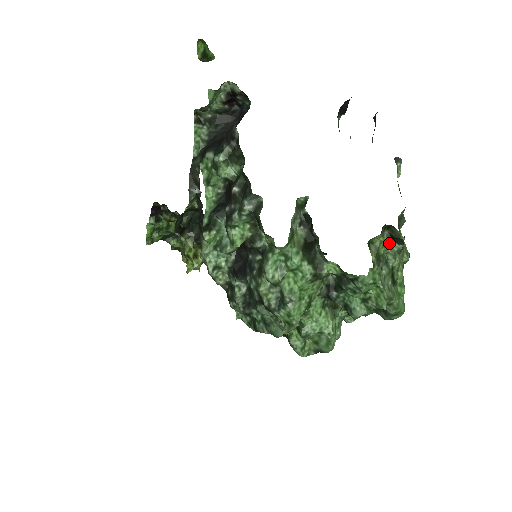
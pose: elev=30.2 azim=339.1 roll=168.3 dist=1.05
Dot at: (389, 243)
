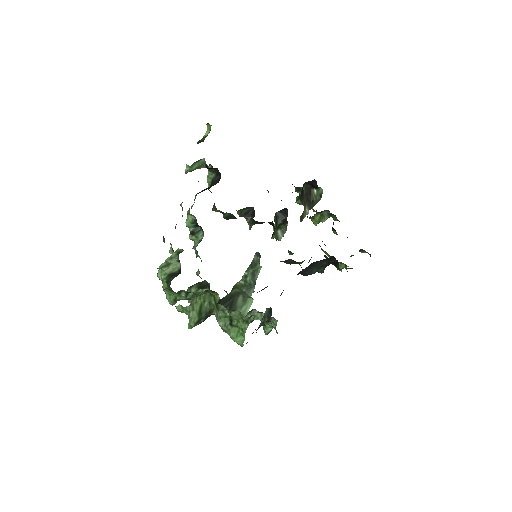
Dot at: occluded
